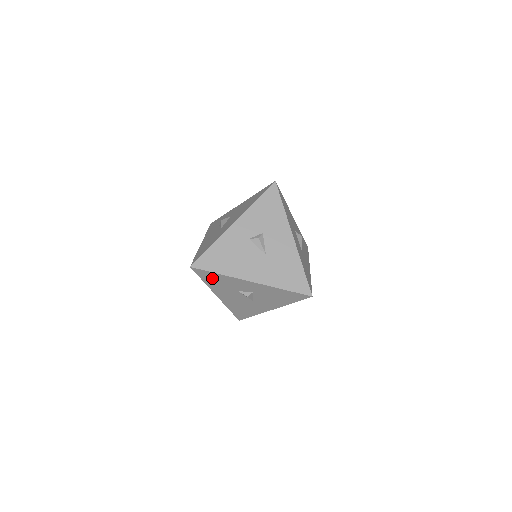
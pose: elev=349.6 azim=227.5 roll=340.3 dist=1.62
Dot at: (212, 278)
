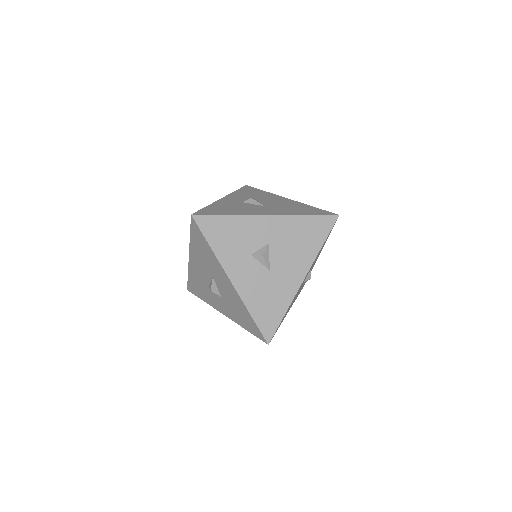
Dot at: occluded
